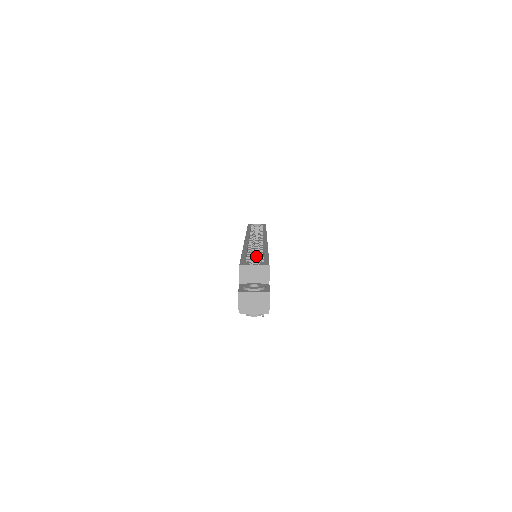
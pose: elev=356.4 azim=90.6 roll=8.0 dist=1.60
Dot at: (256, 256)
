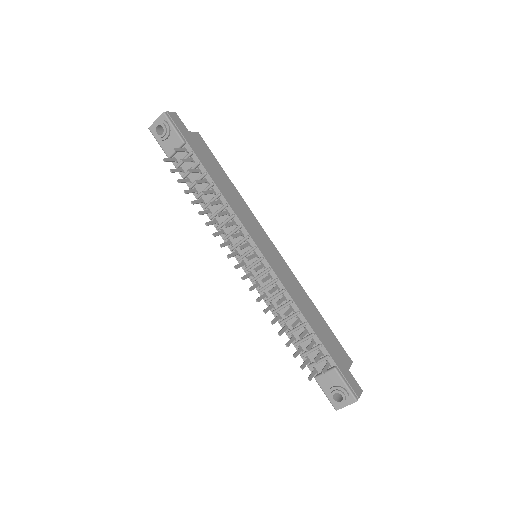
Dot at: occluded
